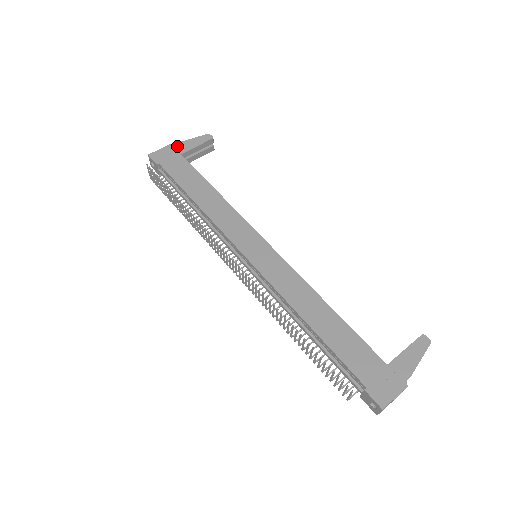
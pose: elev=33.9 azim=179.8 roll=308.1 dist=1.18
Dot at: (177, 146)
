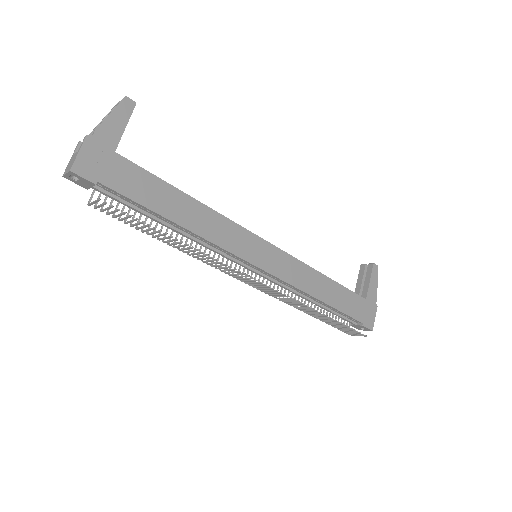
Dot at: (99, 137)
